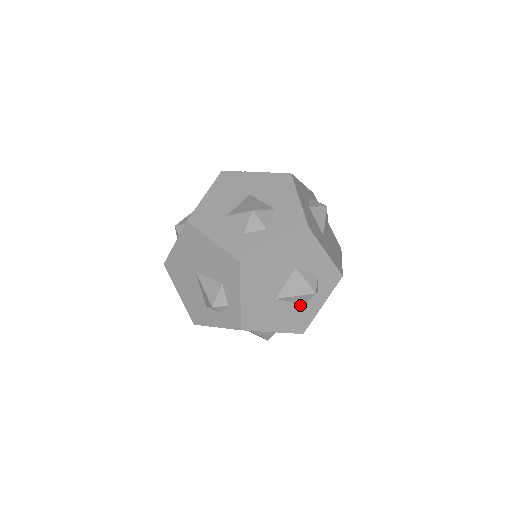
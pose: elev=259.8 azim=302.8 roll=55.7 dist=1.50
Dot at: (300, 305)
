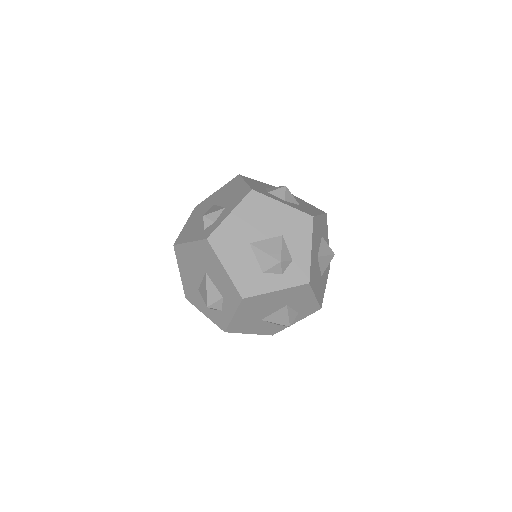
Dot at: (261, 270)
